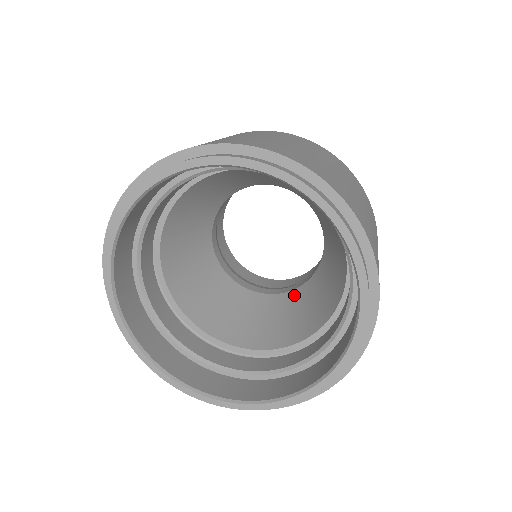
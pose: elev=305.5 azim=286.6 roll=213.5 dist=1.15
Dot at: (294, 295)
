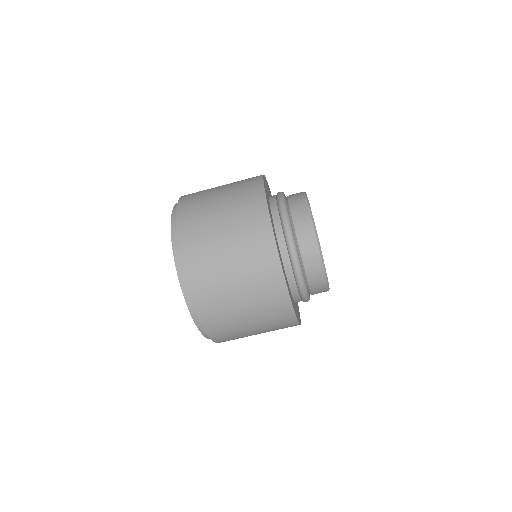
Dot at: occluded
